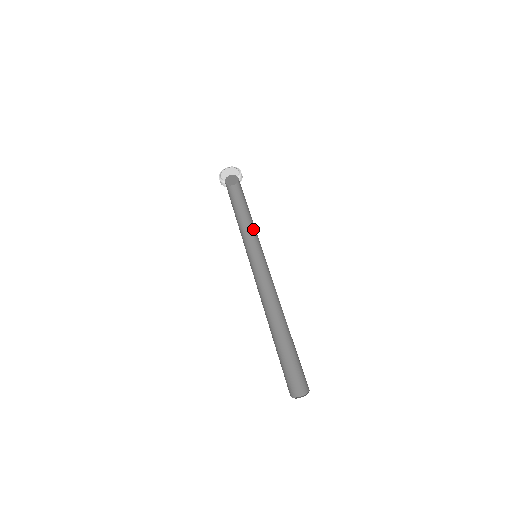
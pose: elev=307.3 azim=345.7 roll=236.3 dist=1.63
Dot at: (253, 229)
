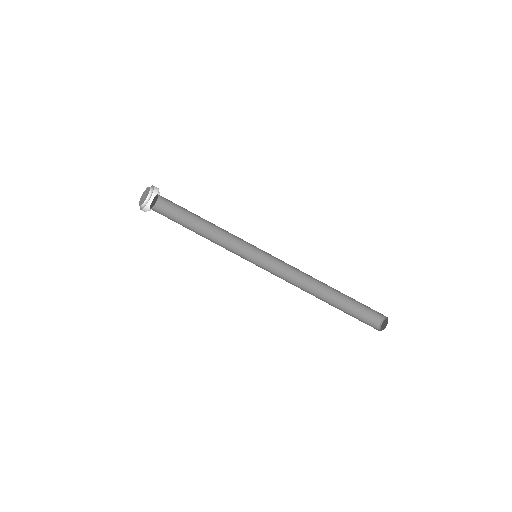
Dot at: occluded
